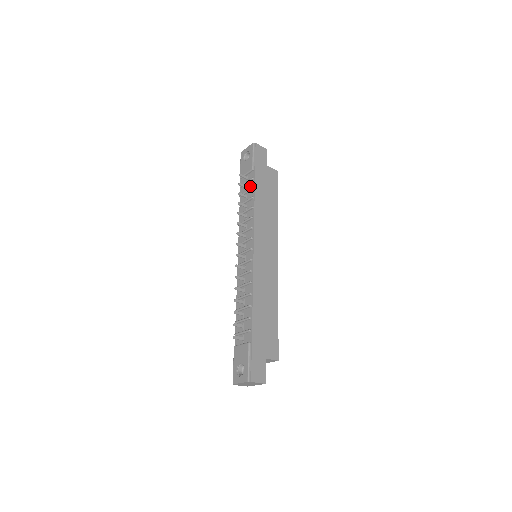
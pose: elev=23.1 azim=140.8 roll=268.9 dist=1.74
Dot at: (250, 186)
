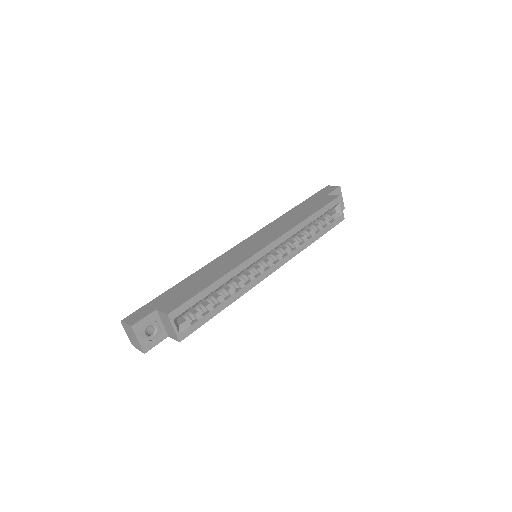
Dot at: occluded
